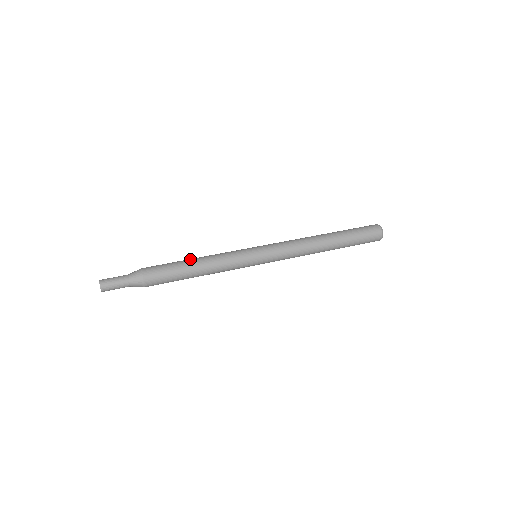
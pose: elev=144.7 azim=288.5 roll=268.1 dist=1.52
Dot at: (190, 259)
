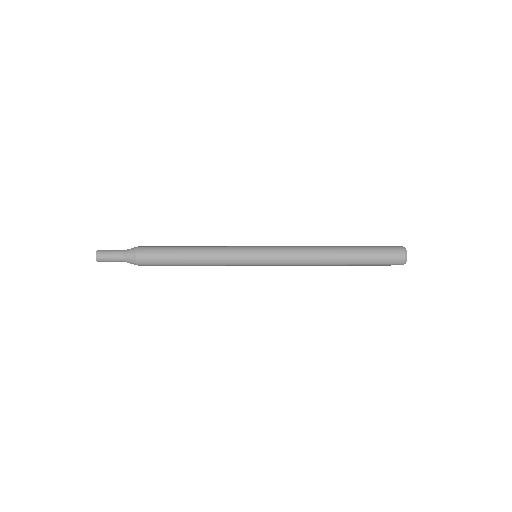
Dot at: (187, 246)
